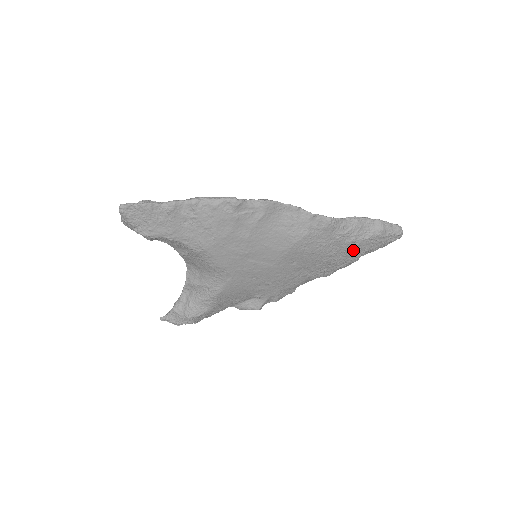
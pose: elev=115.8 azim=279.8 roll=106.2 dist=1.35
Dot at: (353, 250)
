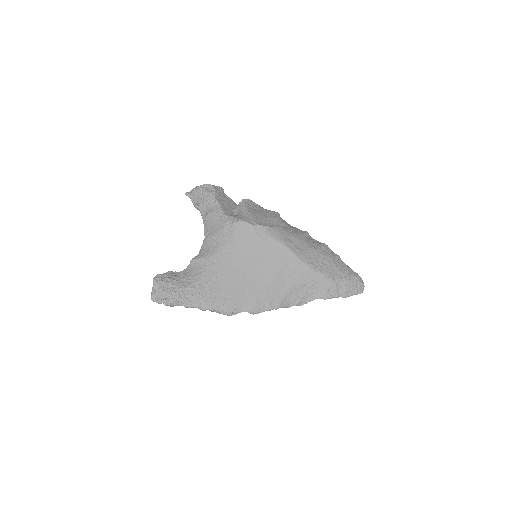
Dot at: occluded
